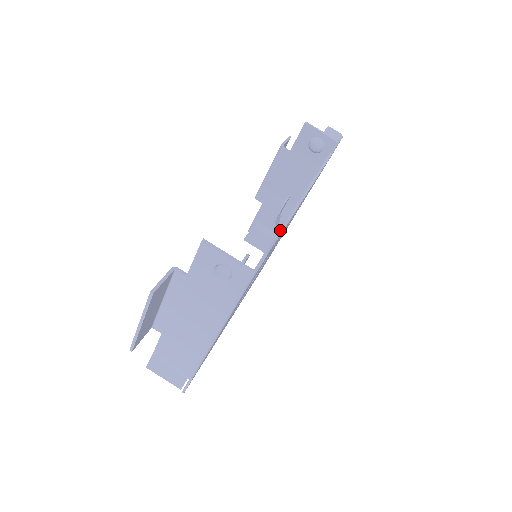
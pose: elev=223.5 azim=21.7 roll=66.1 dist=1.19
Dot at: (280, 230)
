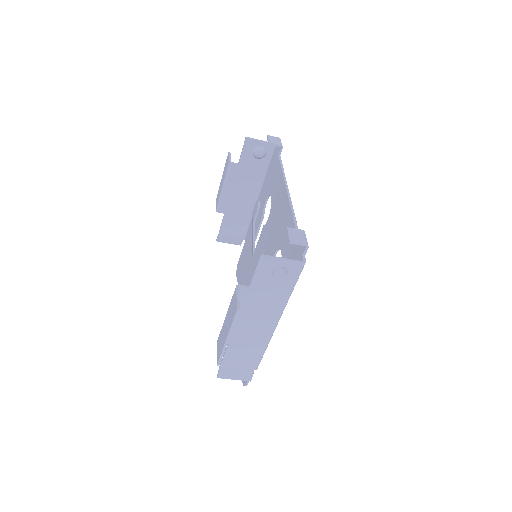
Dot at: (296, 227)
